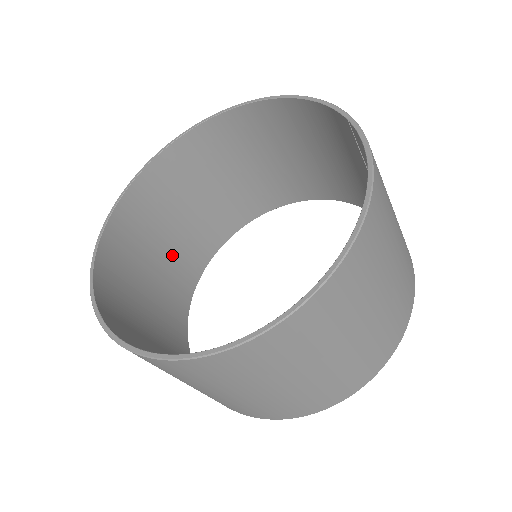
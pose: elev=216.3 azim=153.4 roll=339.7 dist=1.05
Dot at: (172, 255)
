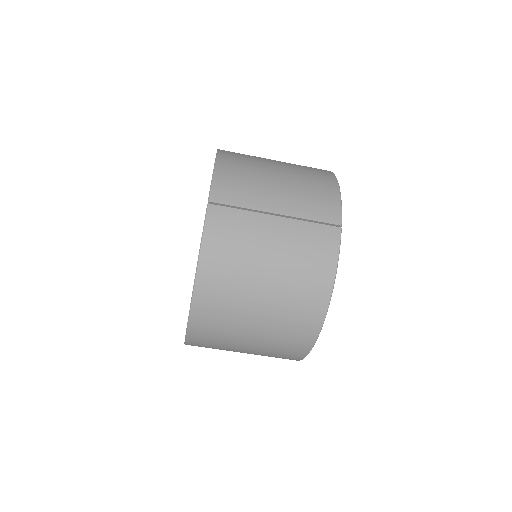
Dot at: occluded
